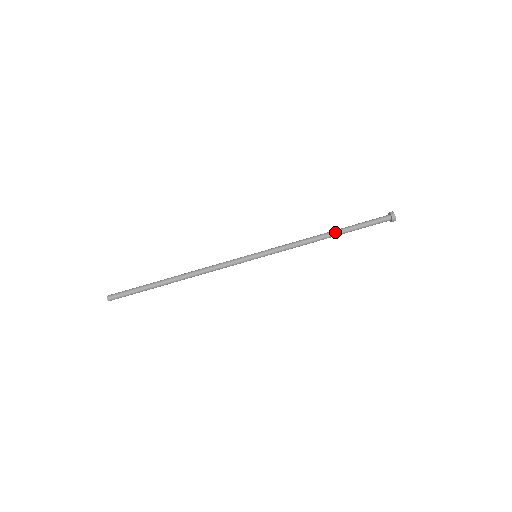
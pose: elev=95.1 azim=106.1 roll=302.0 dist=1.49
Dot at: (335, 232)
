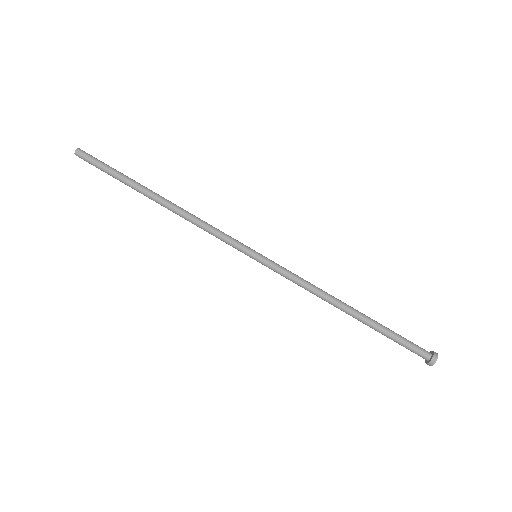
Dot at: (357, 316)
